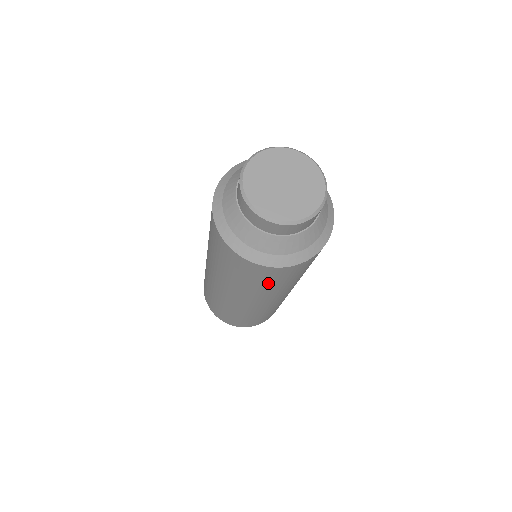
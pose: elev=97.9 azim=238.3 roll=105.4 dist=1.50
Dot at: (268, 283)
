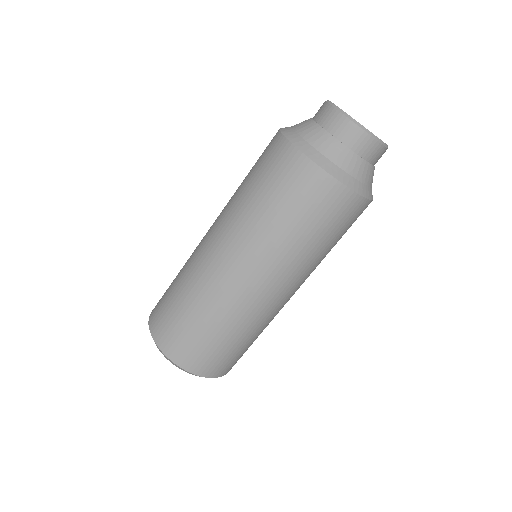
Dot at: (261, 184)
